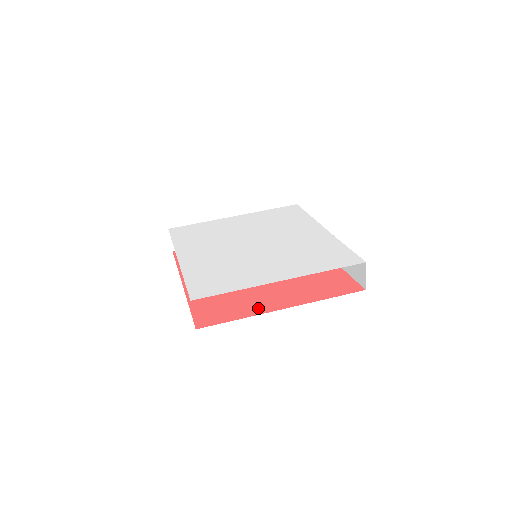
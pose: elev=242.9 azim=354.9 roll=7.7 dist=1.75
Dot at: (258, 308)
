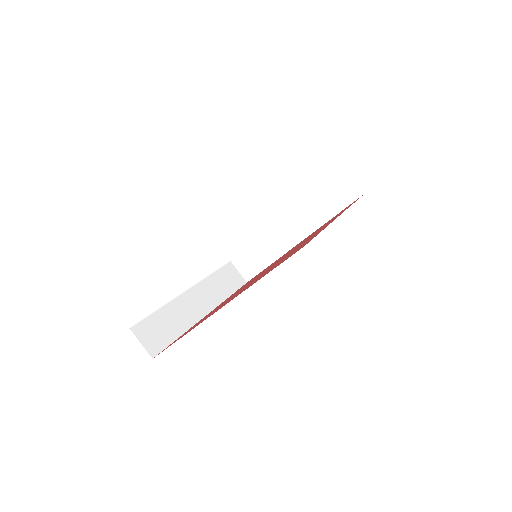
Dot at: (206, 318)
